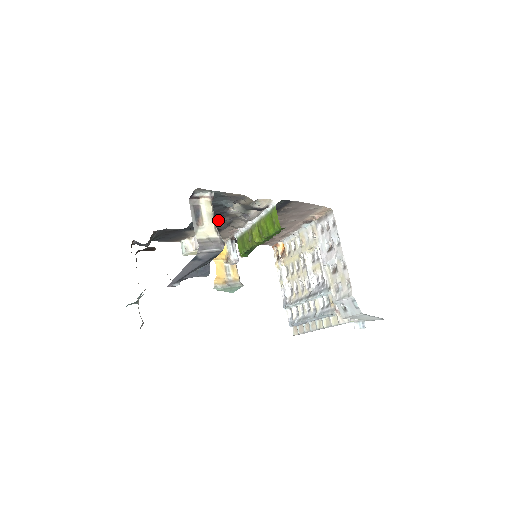
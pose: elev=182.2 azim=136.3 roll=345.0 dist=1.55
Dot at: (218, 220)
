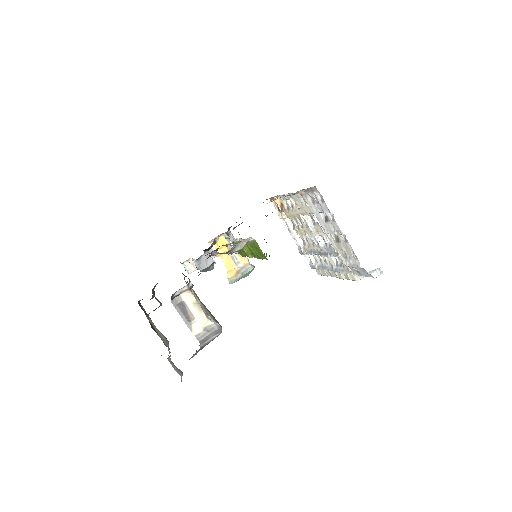
Dot at: occluded
